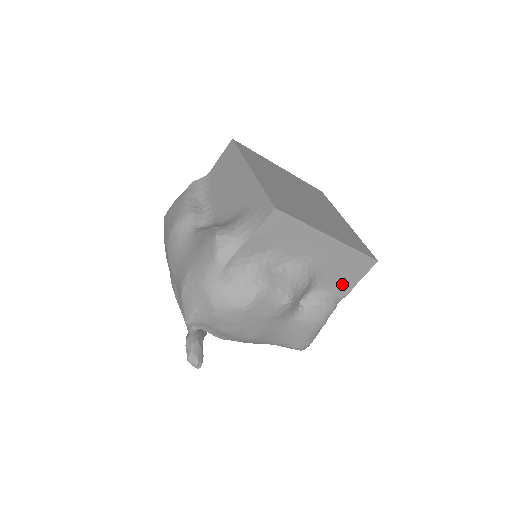
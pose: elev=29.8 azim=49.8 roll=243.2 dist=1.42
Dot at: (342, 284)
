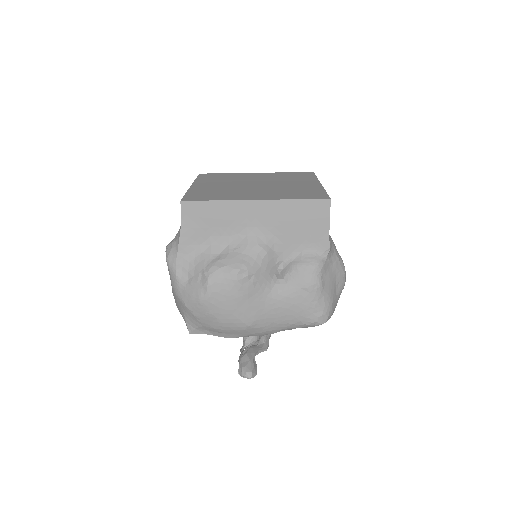
Dot at: (312, 239)
